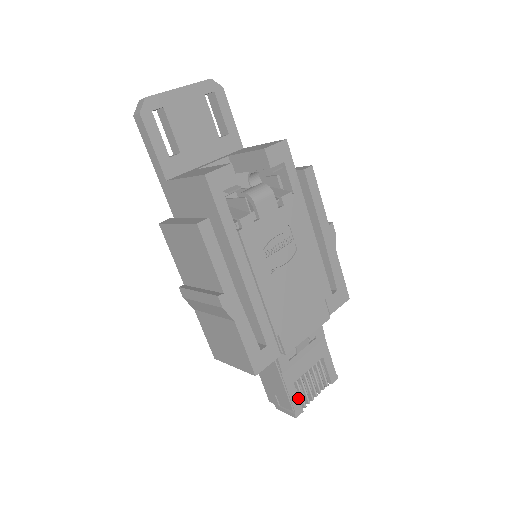
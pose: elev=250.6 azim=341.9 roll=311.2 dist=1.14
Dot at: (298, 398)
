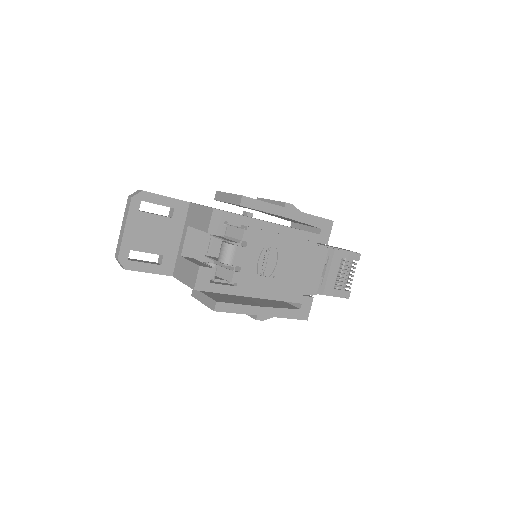
Dot at: (342, 291)
